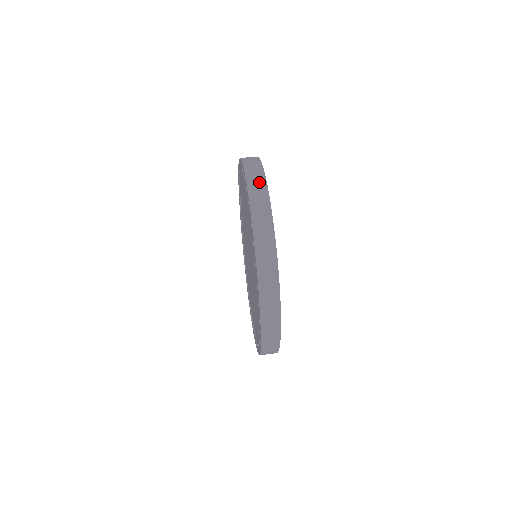
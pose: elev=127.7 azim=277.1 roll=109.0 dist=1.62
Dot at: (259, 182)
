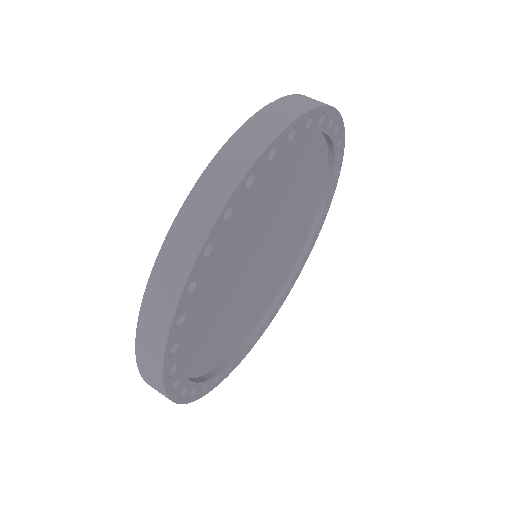
Dot at: (259, 137)
